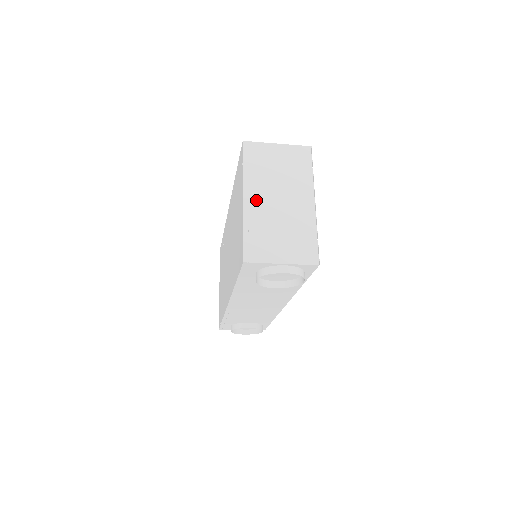
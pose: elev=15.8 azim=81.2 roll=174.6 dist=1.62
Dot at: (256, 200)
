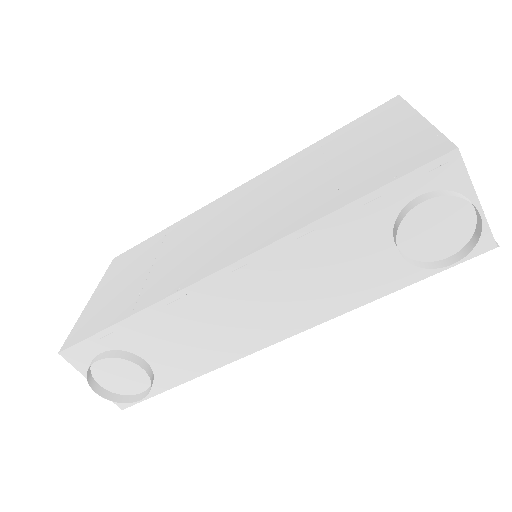
Dot at: occluded
